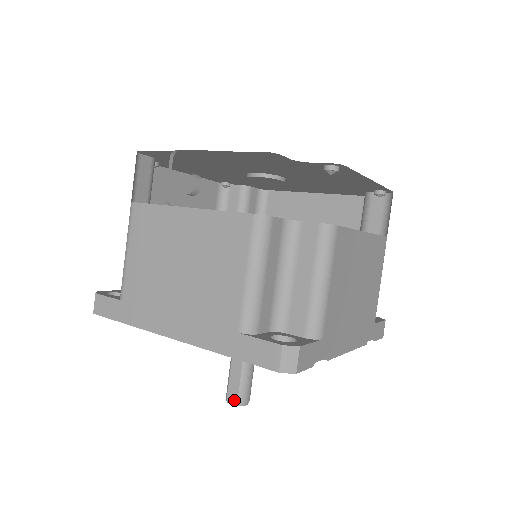
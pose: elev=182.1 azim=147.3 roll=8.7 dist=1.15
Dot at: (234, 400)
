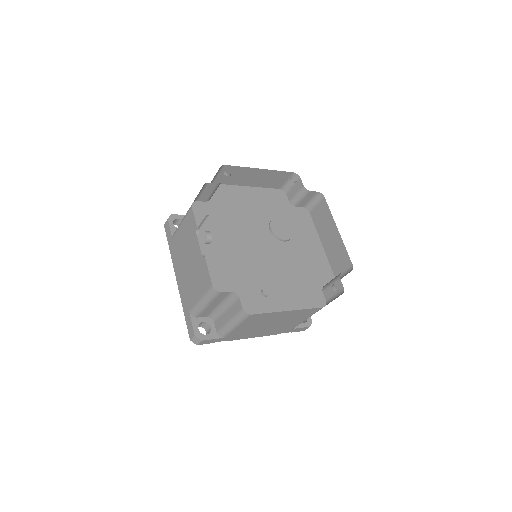
Dot at: occluded
